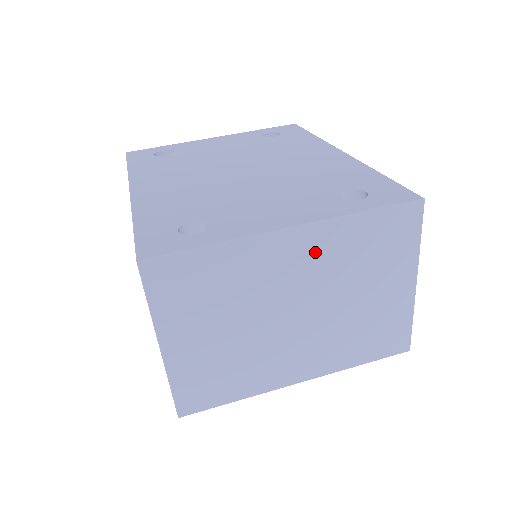
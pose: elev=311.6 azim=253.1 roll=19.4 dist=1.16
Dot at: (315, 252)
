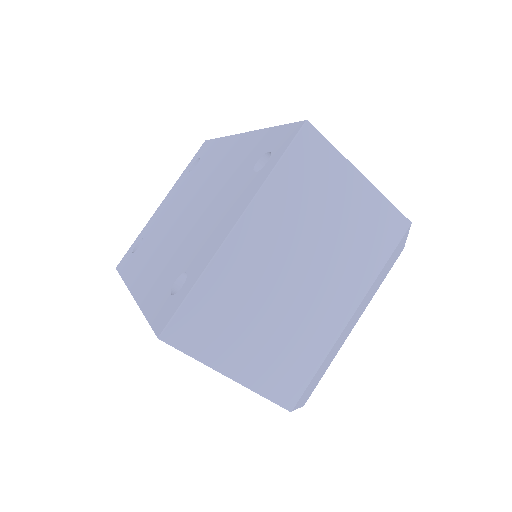
Dot at: (268, 225)
